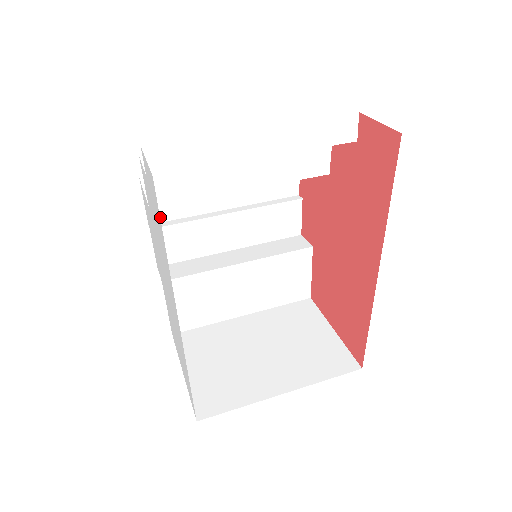
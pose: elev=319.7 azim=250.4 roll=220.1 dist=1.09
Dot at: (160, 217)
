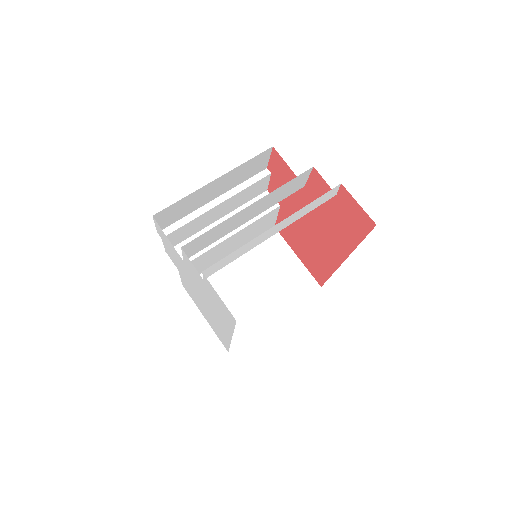
Dot at: (166, 225)
